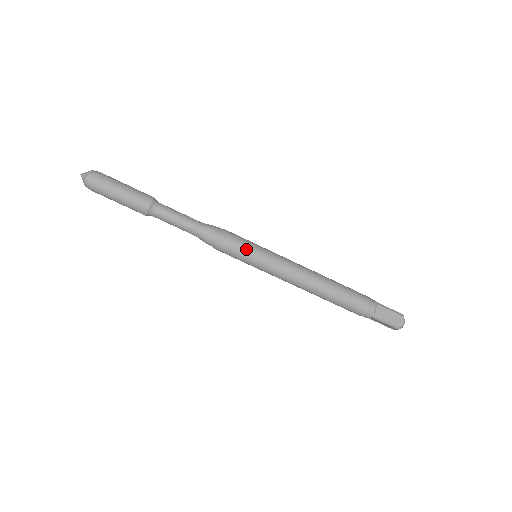
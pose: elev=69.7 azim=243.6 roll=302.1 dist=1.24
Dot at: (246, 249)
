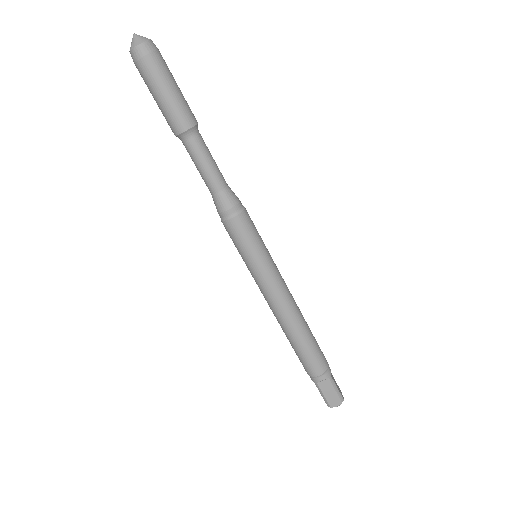
Dot at: (248, 248)
